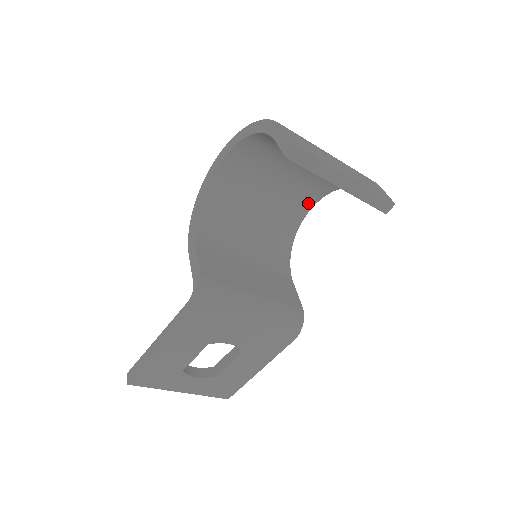
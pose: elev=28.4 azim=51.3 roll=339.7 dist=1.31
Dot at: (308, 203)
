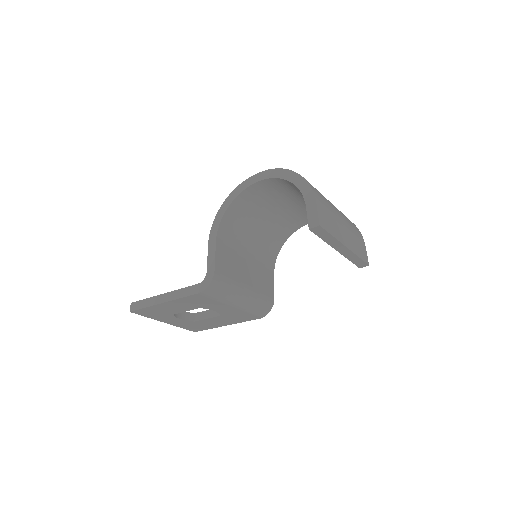
Dot at: occluded
